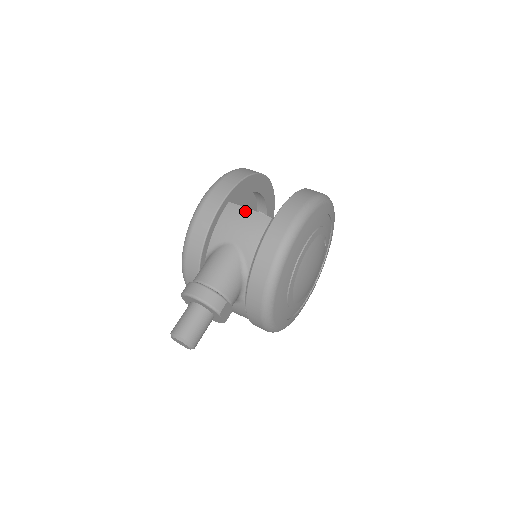
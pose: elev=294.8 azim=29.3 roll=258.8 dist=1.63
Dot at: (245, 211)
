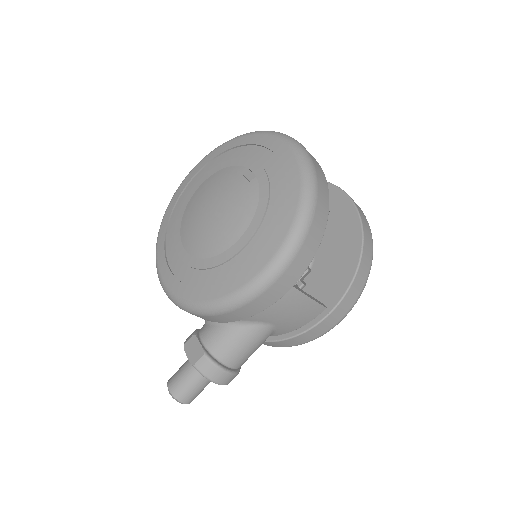
Dot at: (306, 301)
